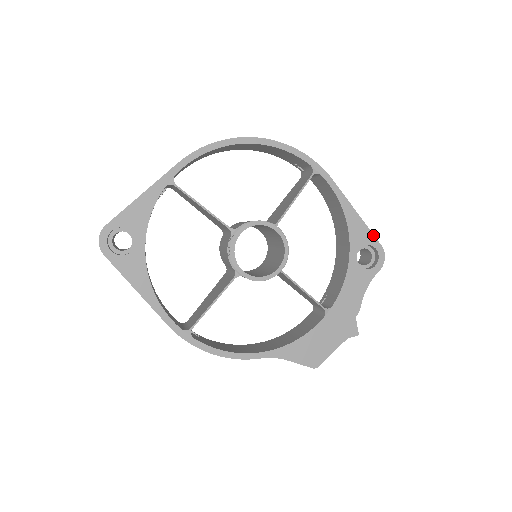
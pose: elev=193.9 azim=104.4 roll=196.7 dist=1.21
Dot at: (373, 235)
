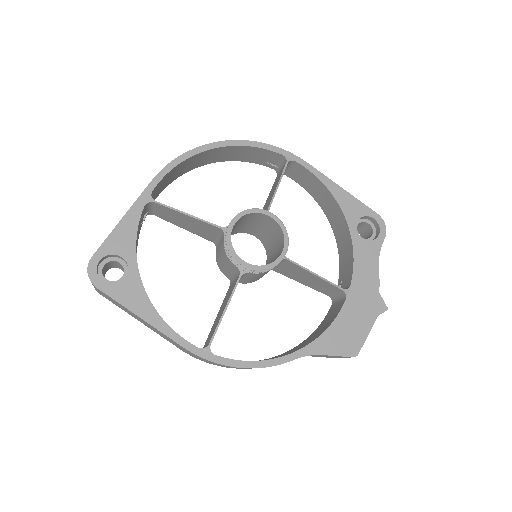
Dot at: (366, 206)
